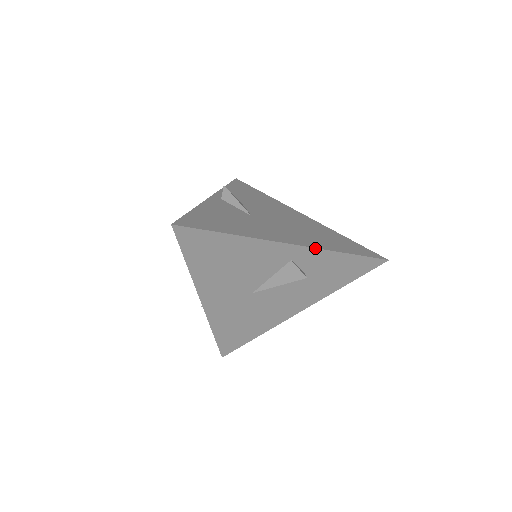
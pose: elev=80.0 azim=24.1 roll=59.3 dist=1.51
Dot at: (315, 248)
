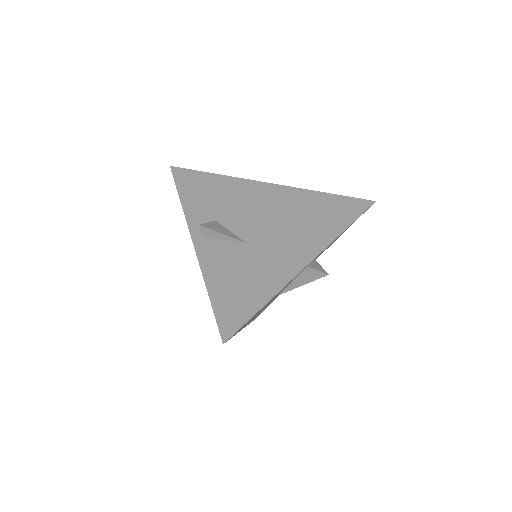
Dot at: (325, 248)
